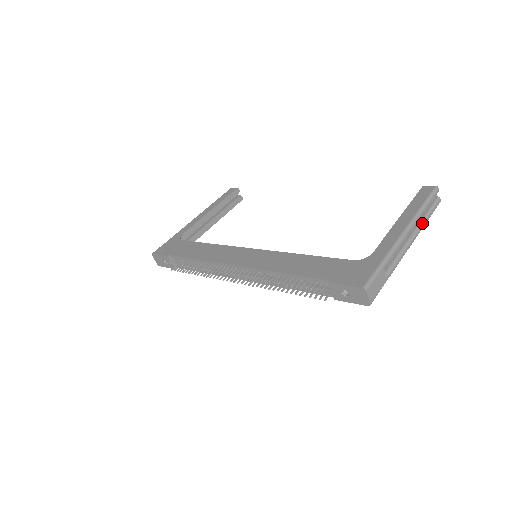
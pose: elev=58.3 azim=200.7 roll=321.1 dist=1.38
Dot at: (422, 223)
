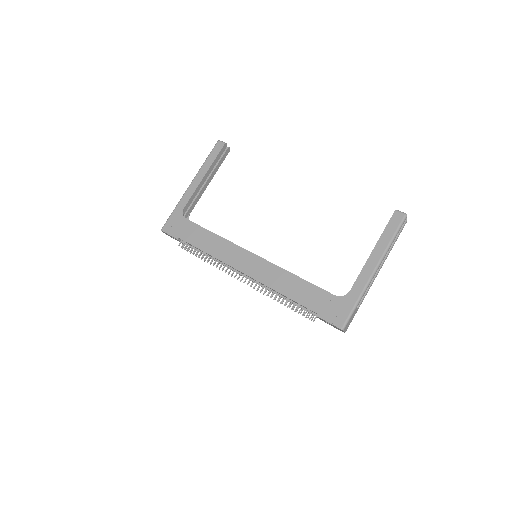
Dot at: (389, 251)
